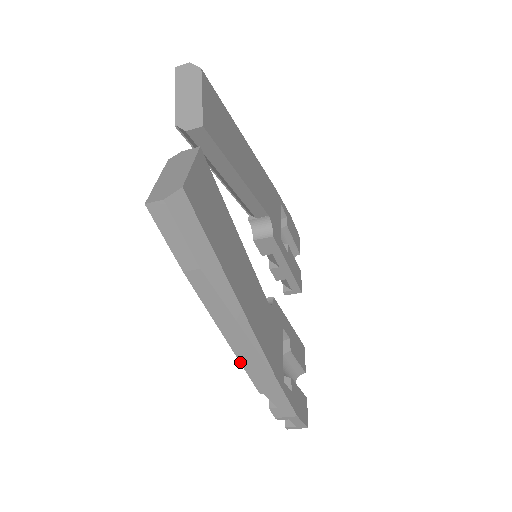
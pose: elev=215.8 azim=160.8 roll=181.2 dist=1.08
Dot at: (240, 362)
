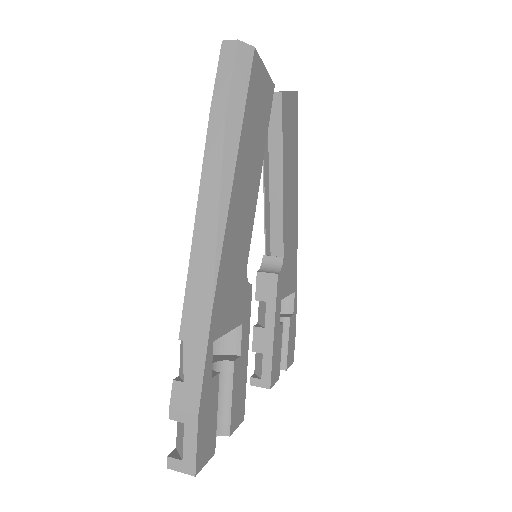
Dot at: (189, 264)
